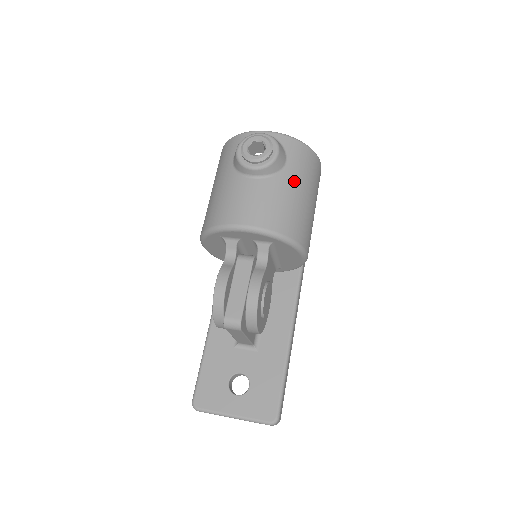
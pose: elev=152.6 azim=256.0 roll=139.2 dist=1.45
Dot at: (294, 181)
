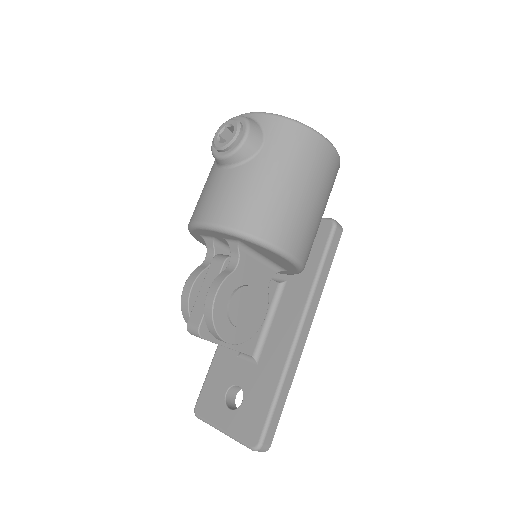
Dot at: (270, 167)
